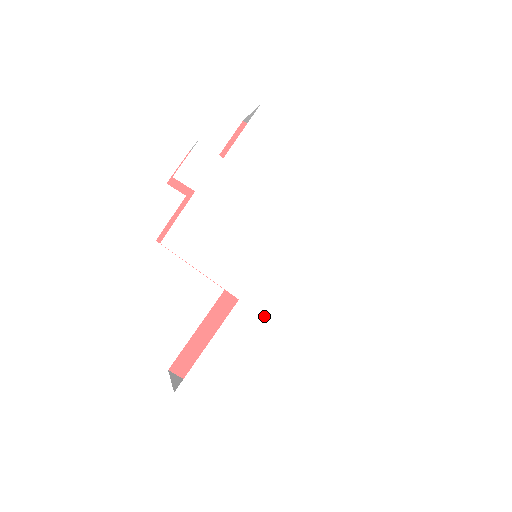
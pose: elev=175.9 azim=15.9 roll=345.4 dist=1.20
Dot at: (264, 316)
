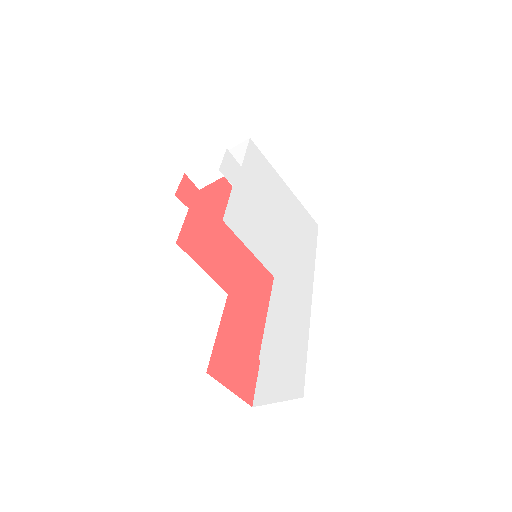
Dot at: (289, 293)
